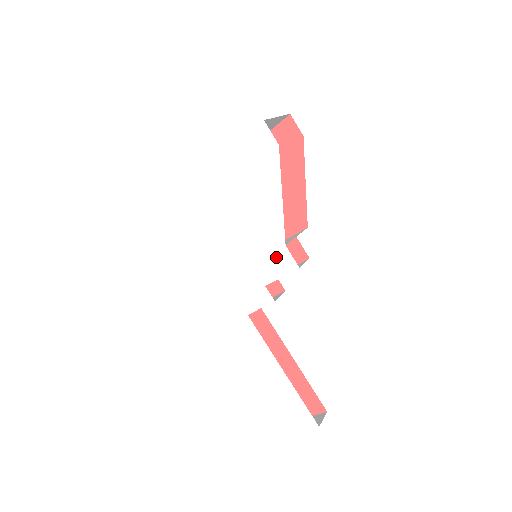
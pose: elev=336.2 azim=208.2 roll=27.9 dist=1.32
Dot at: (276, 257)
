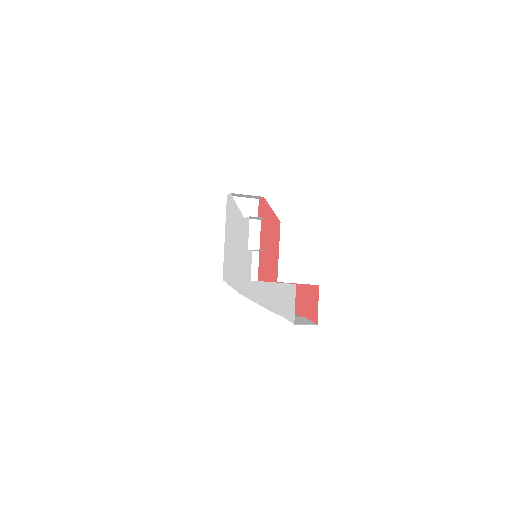
Dot at: (245, 229)
